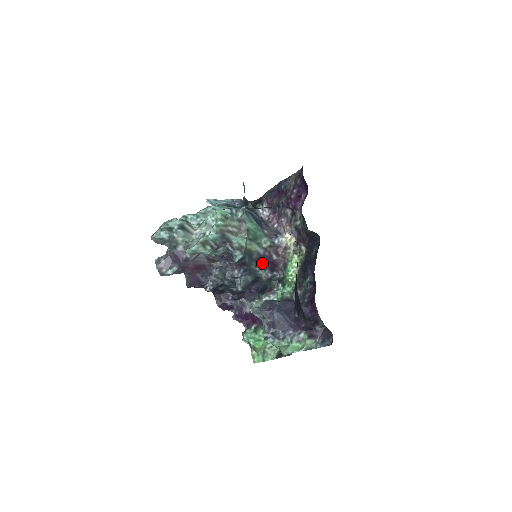
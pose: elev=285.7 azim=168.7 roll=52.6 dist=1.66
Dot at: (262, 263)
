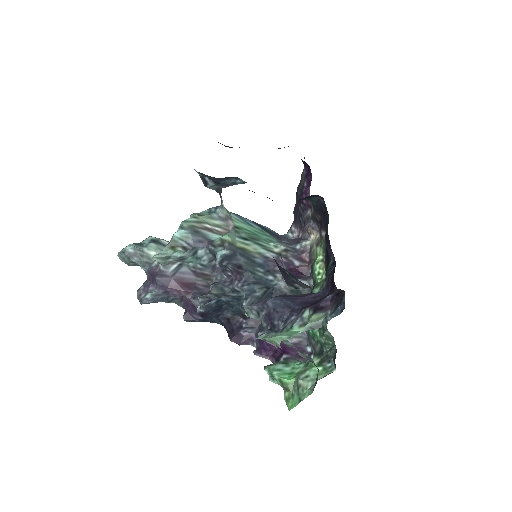
Dot at: (277, 271)
